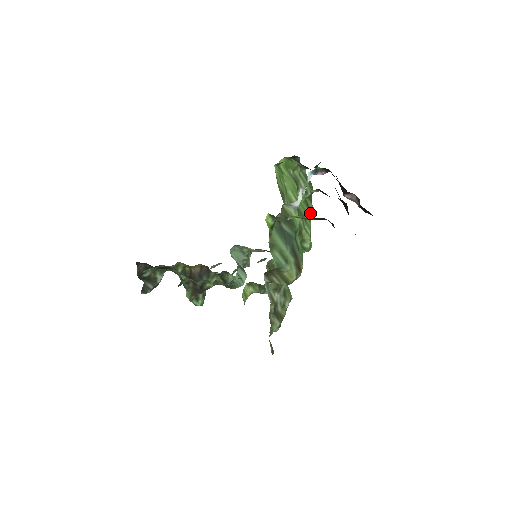
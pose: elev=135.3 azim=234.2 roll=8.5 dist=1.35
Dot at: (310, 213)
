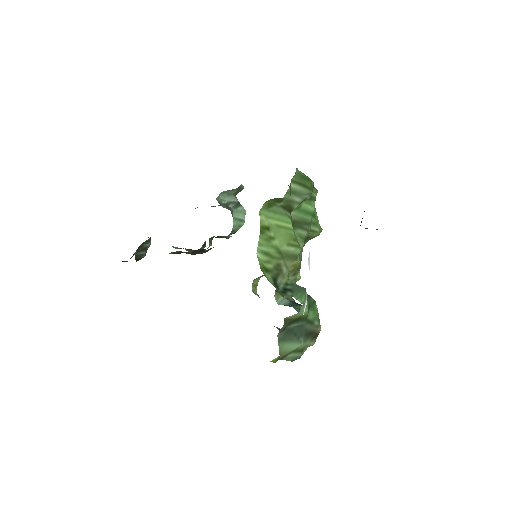
Dot at: (313, 202)
